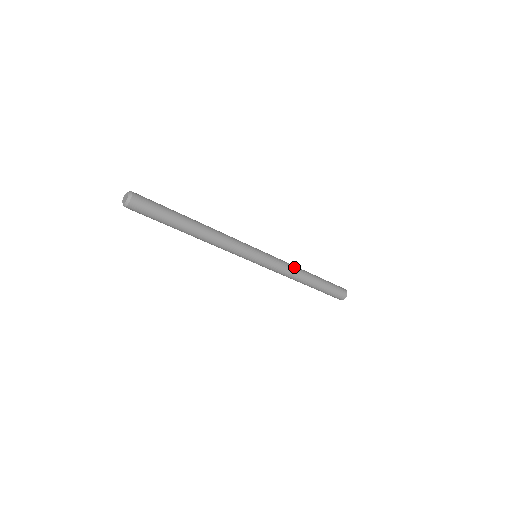
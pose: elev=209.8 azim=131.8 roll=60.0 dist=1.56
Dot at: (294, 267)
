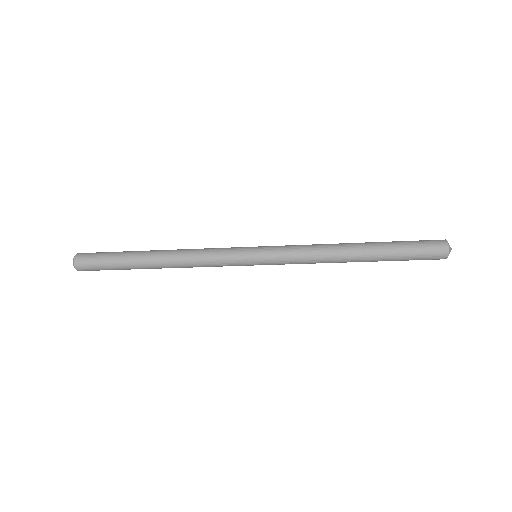
Dot at: (320, 245)
